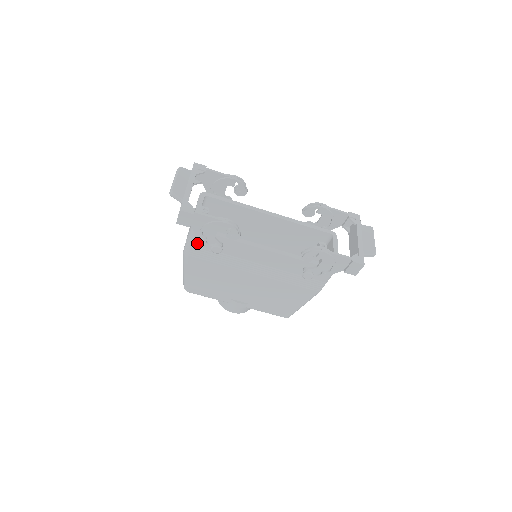
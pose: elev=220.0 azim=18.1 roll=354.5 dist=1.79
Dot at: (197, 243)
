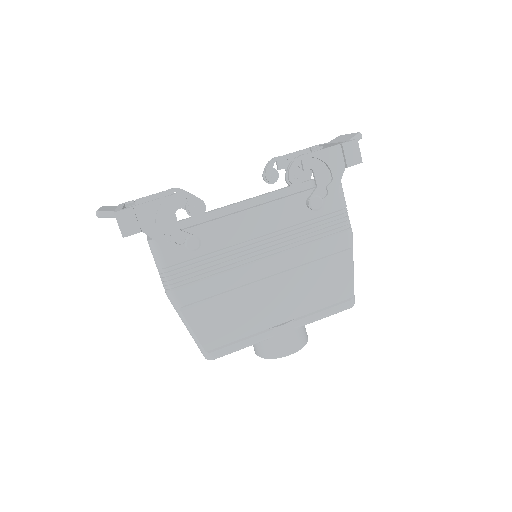
Dot at: (170, 261)
